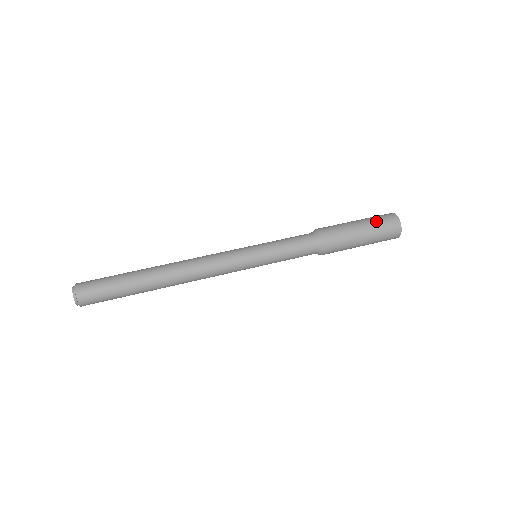
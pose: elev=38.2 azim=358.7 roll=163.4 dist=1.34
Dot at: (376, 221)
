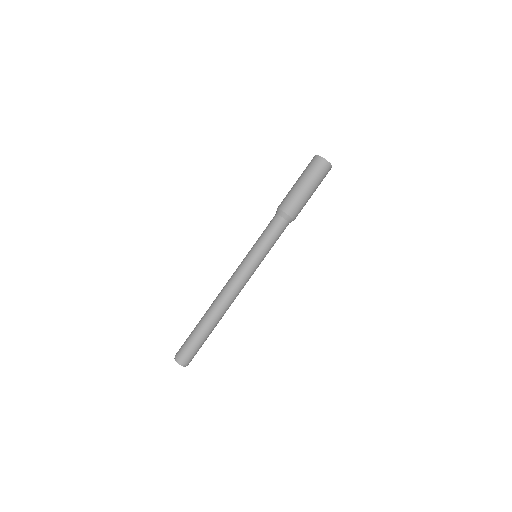
Dot at: (304, 171)
